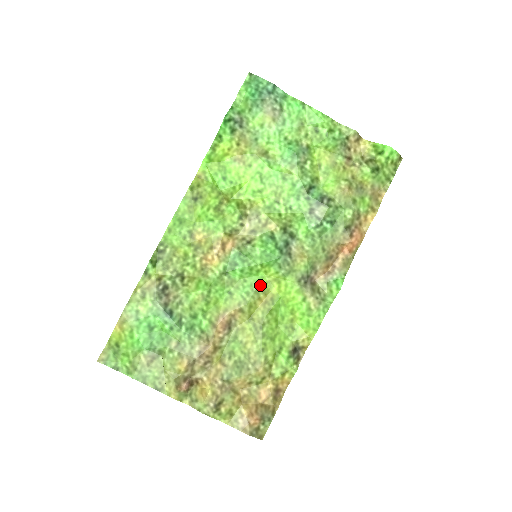
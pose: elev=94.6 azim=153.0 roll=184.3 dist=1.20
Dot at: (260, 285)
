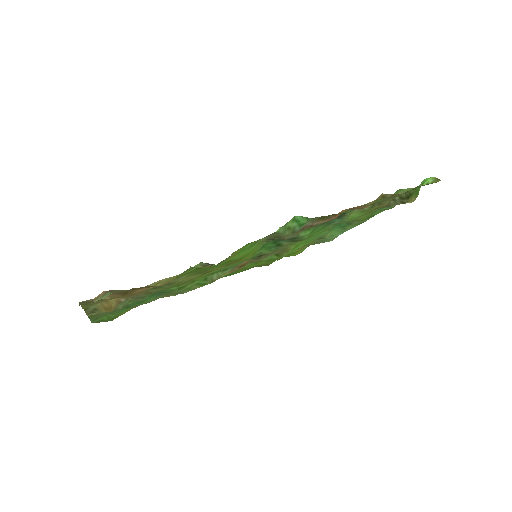
Dot at: (239, 262)
